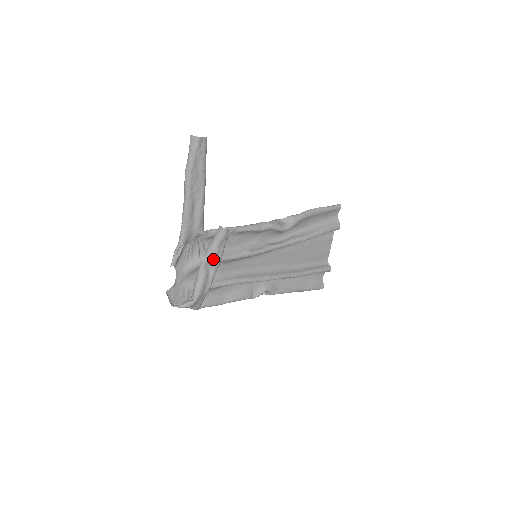
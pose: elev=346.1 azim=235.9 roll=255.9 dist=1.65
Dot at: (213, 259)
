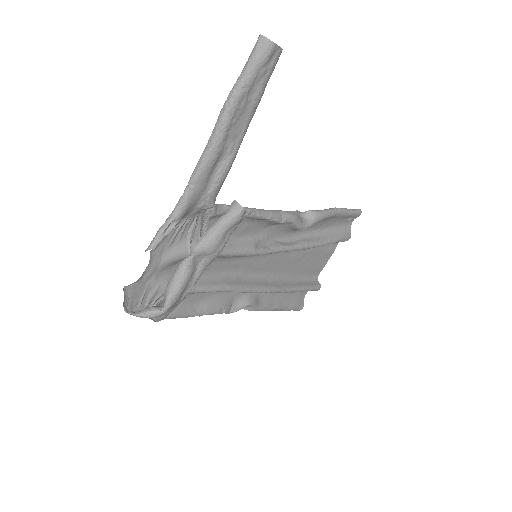
Dot at: (210, 250)
